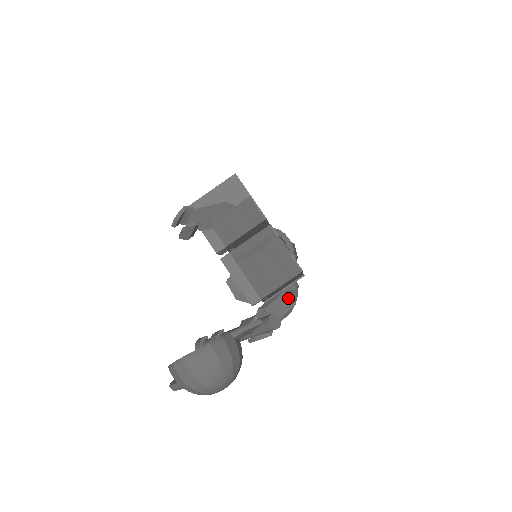
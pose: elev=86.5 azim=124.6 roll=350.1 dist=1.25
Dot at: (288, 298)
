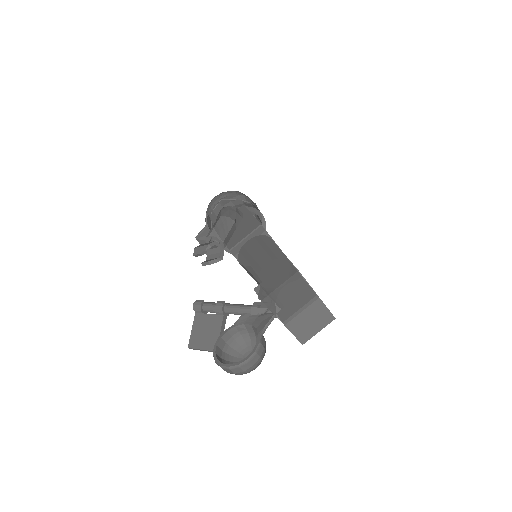
Dot at: occluded
